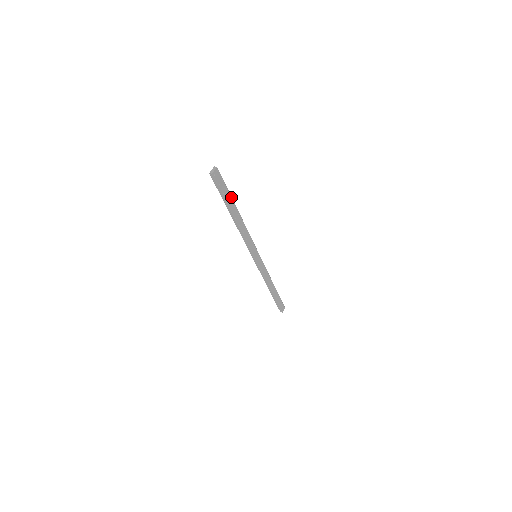
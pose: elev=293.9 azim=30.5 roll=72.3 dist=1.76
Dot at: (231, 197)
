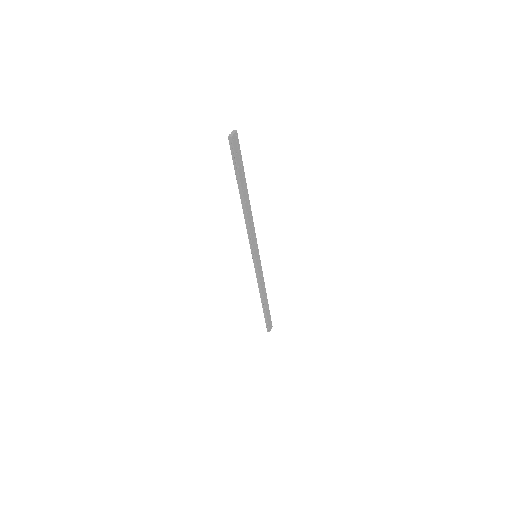
Dot at: (244, 174)
